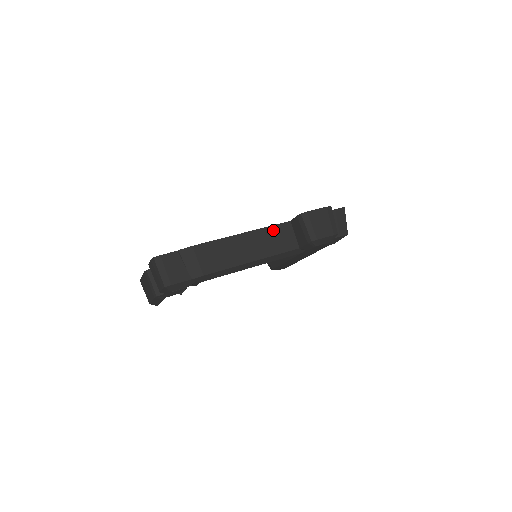
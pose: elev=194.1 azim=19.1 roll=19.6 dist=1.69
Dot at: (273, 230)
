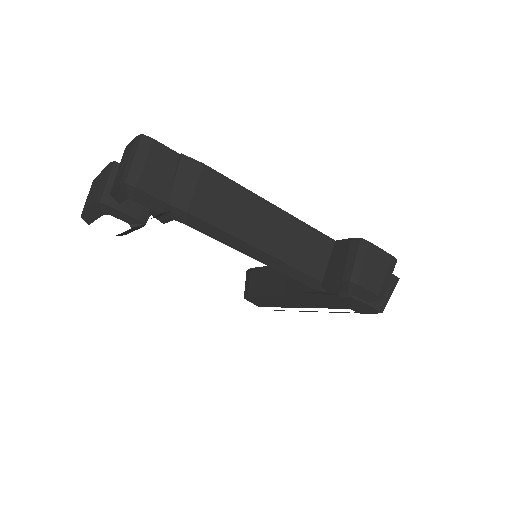
Dot at: (310, 233)
